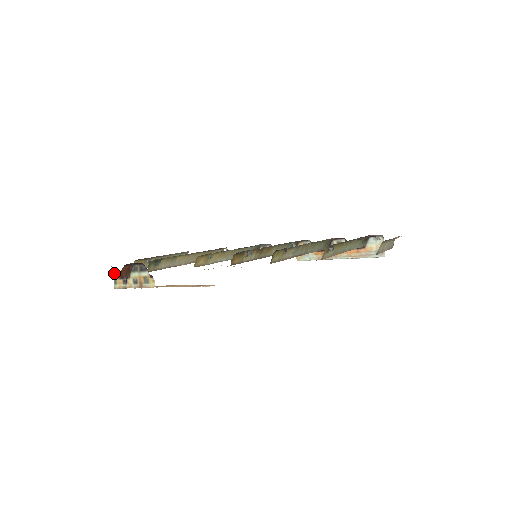
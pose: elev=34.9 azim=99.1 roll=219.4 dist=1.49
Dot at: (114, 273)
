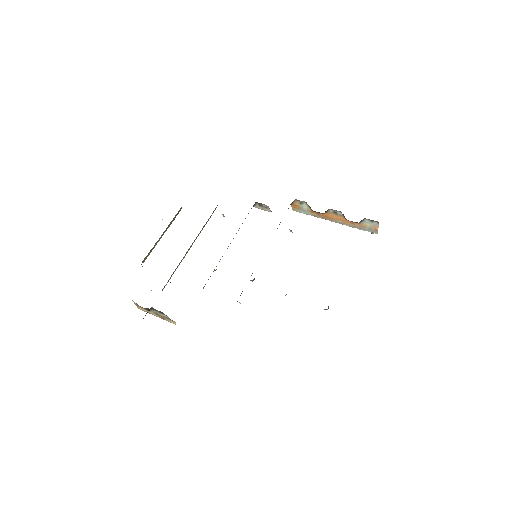
Dot at: (134, 302)
